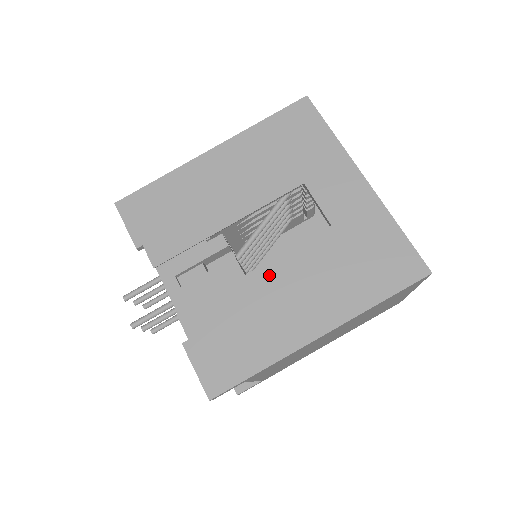
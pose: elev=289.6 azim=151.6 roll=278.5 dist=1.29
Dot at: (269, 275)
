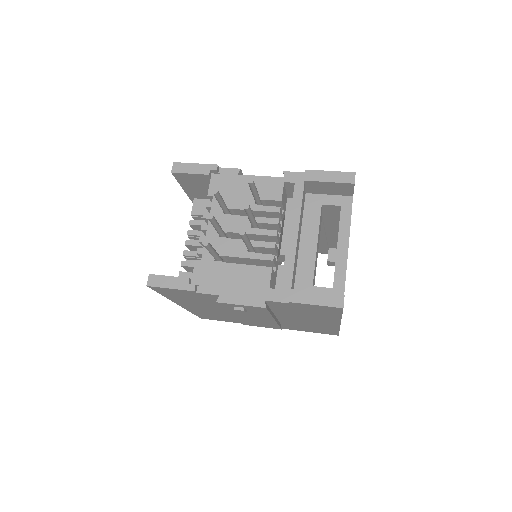
Dot at: occluded
